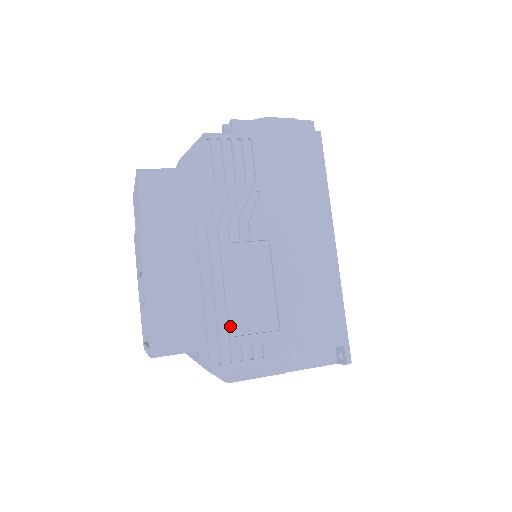
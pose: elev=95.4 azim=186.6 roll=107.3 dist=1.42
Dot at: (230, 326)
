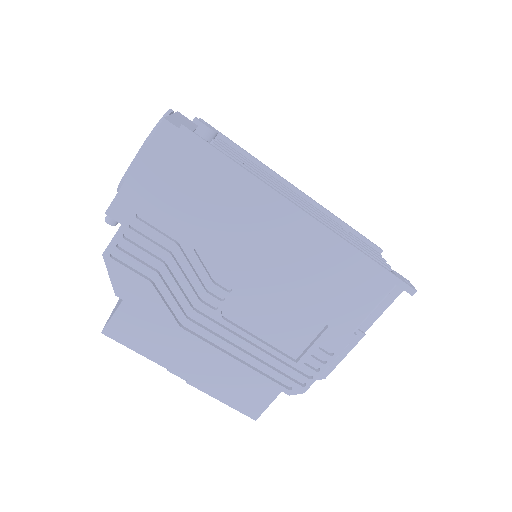
Dot at: (286, 359)
